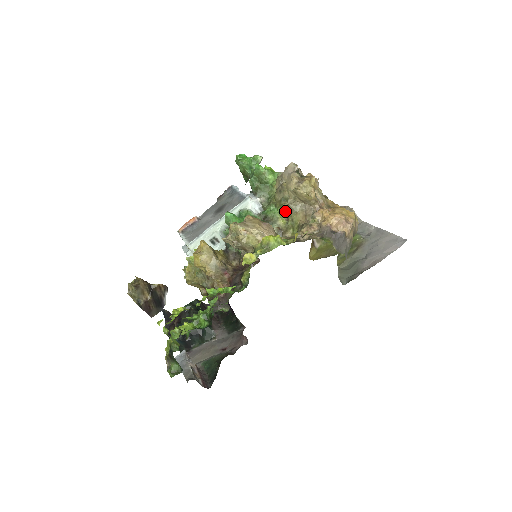
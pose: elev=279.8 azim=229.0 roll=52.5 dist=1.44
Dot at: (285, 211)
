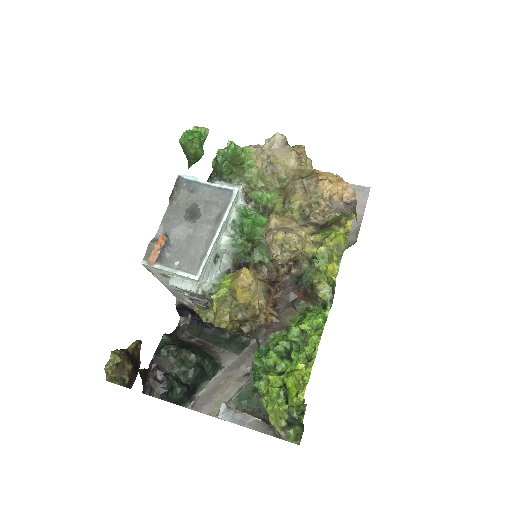
Dot at: (282, 194)
